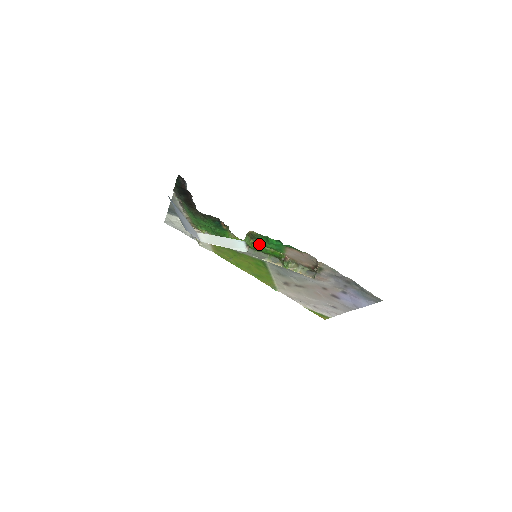
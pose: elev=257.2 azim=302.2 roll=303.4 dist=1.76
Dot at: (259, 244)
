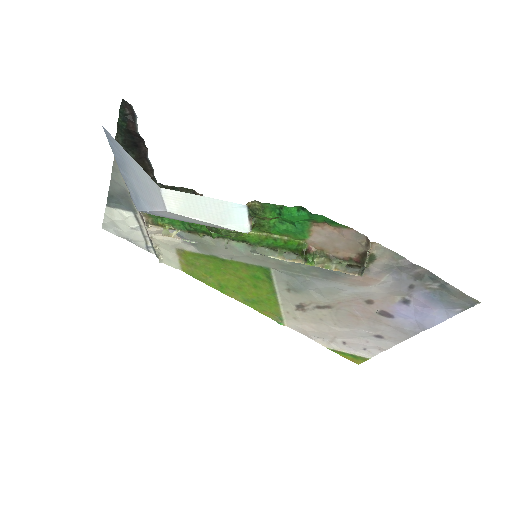
Dot at: (263, 229)
